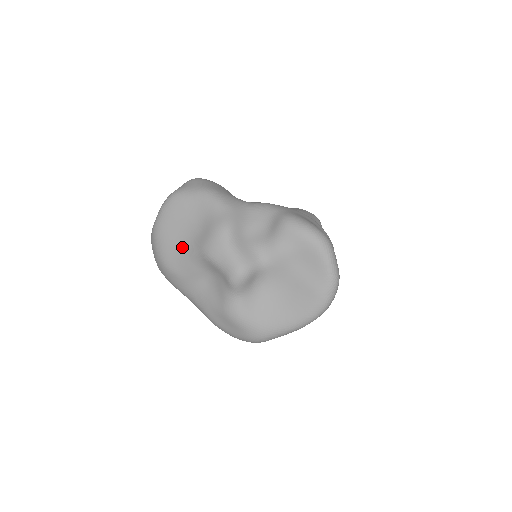
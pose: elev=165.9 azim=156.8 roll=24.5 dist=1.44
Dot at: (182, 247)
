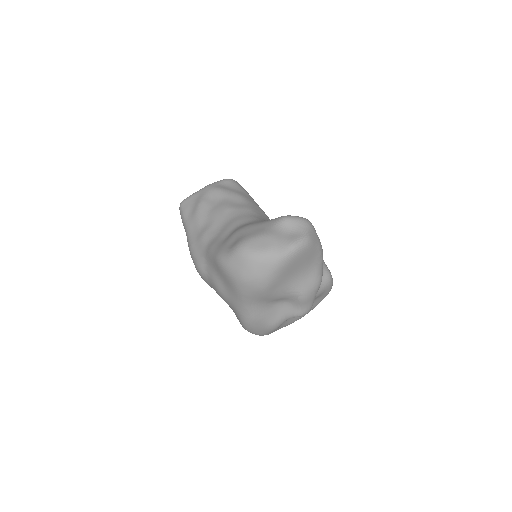
Dot at: (288, 282)
